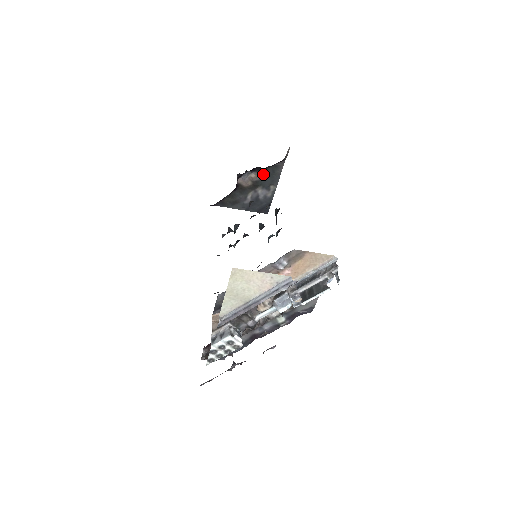
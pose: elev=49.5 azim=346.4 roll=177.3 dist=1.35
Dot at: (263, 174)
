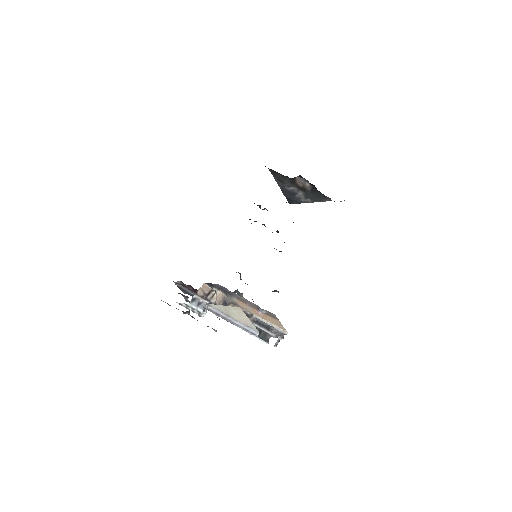
Dot at: (313, 191)
